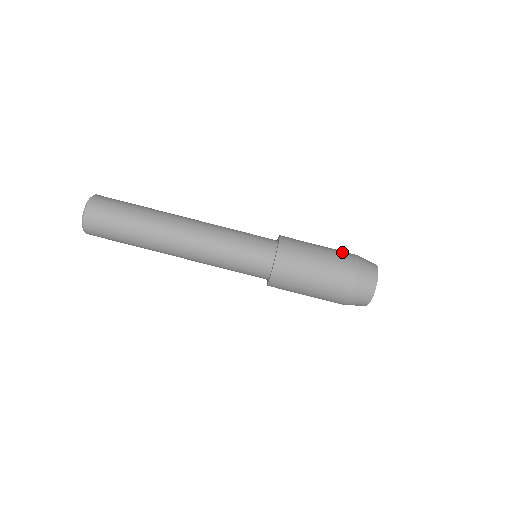
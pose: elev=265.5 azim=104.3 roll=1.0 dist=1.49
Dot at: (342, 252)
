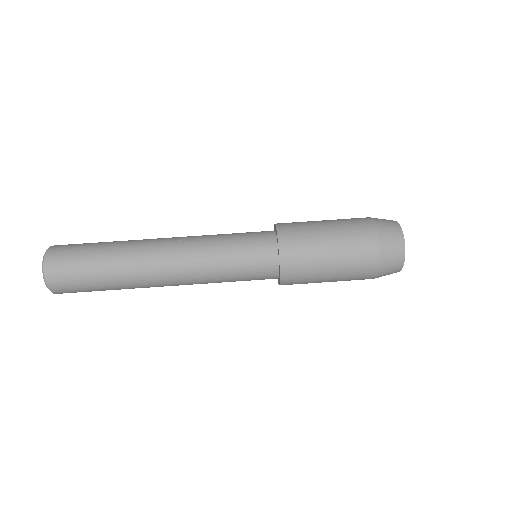
Dot at: occluded
